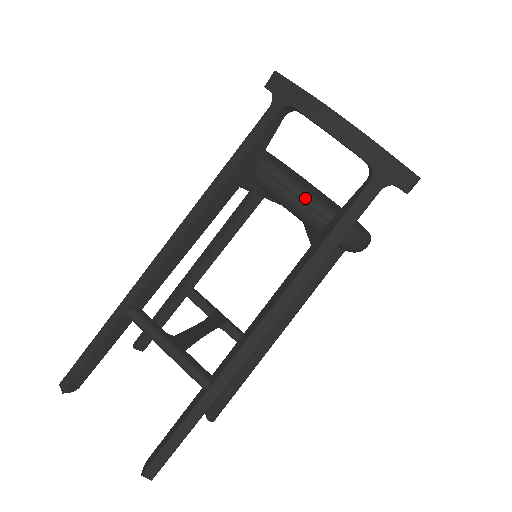
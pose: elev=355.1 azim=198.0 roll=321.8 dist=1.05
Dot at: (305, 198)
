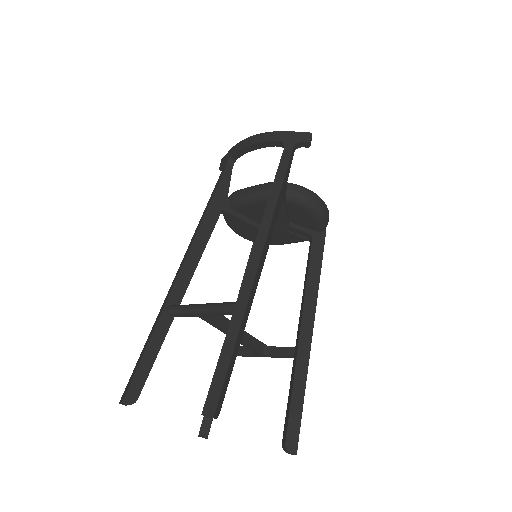
Dot at: (259, 185)
